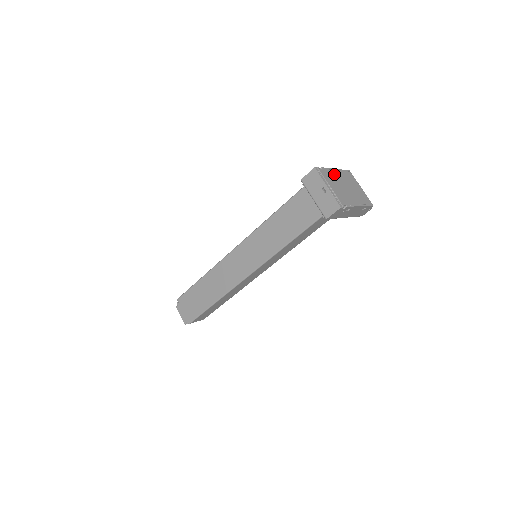
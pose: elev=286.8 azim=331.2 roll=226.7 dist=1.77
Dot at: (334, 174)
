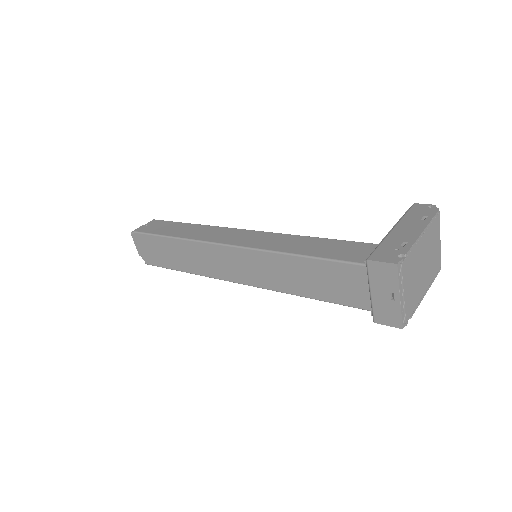
Dot at: (417, 250)
